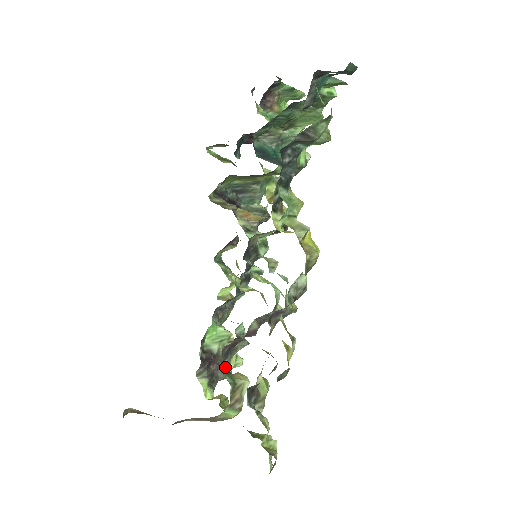
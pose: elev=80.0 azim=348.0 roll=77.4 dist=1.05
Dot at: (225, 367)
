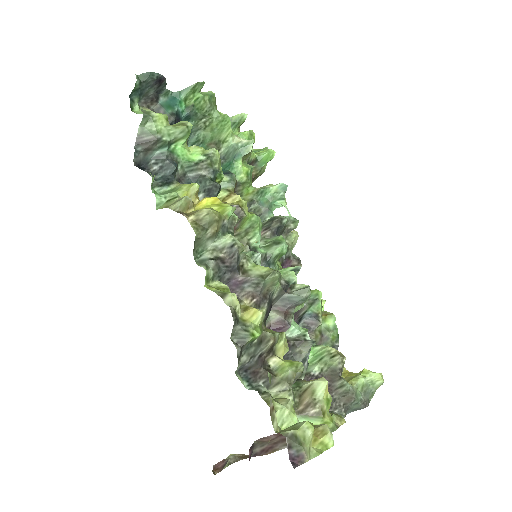
Dot at: occluded
